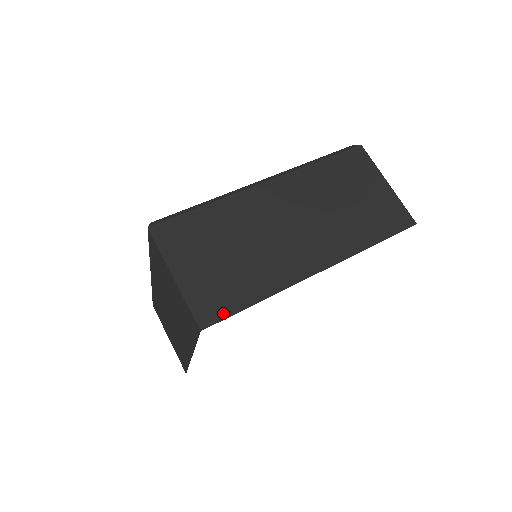
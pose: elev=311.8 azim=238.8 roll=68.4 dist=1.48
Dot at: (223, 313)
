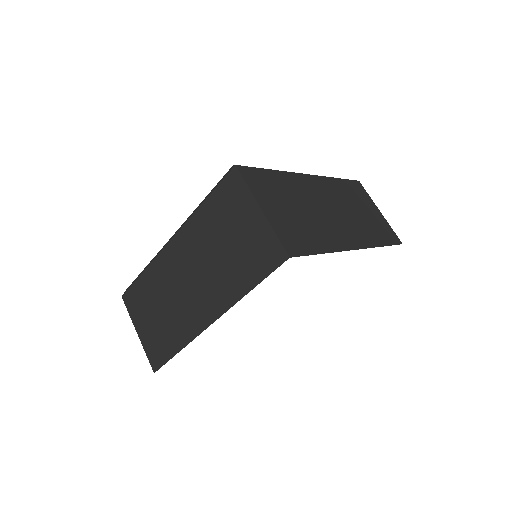
Dot at: (302, 251)
